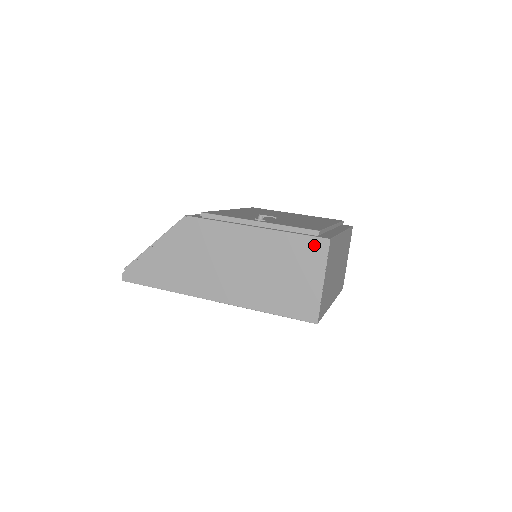
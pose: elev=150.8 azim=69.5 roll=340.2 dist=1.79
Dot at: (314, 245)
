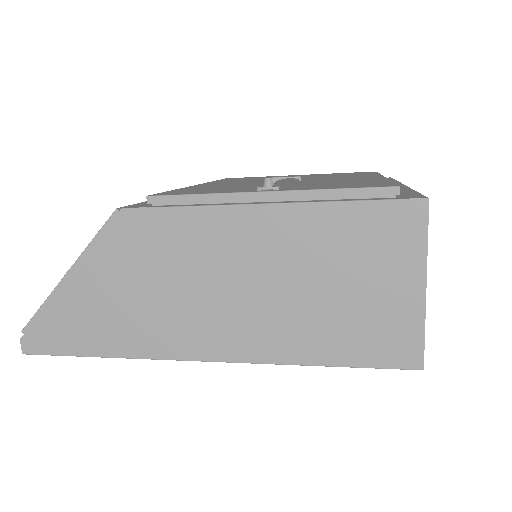
Dot at: (395, 217)
